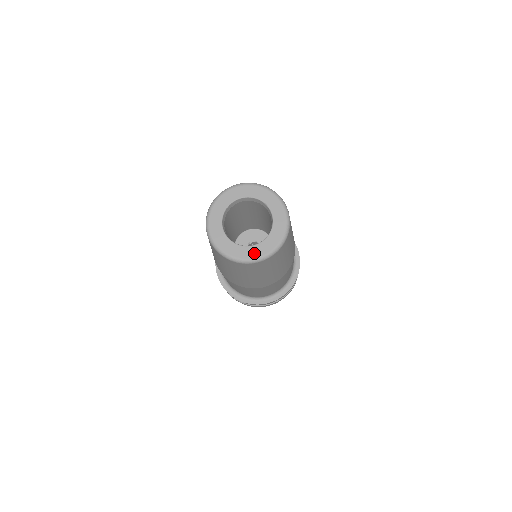
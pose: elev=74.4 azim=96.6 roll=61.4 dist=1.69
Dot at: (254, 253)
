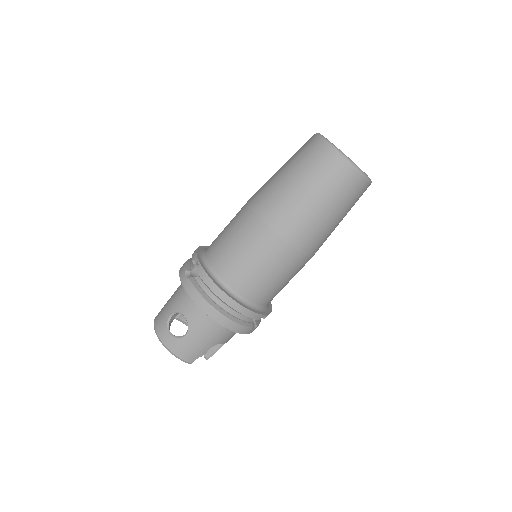
Dot at: (341, 151)
